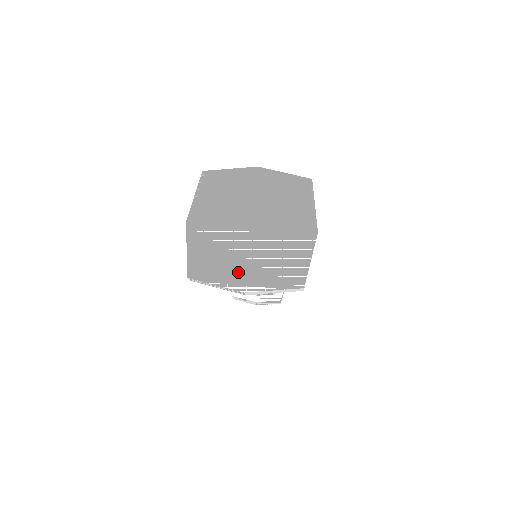
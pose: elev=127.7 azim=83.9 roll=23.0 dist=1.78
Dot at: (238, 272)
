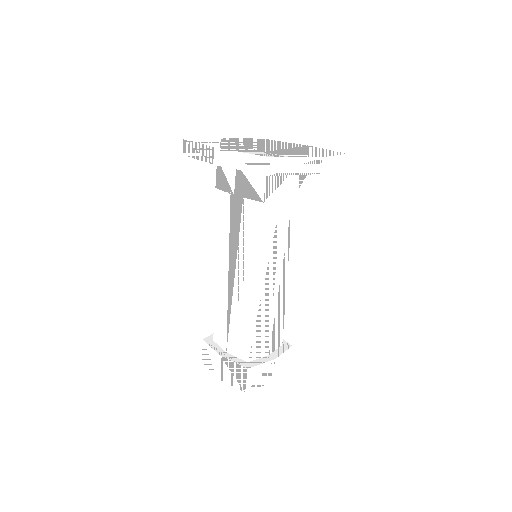
Dot at: occluded
